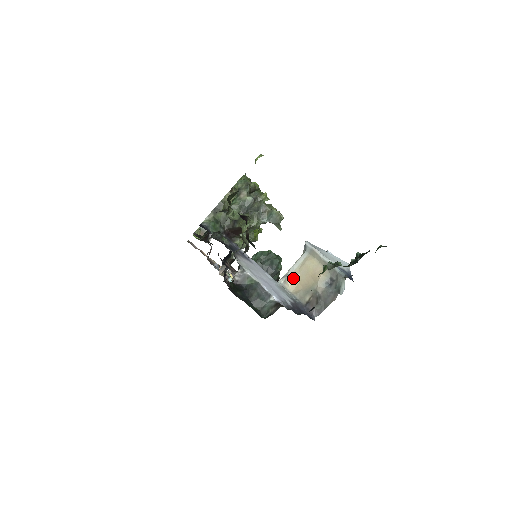
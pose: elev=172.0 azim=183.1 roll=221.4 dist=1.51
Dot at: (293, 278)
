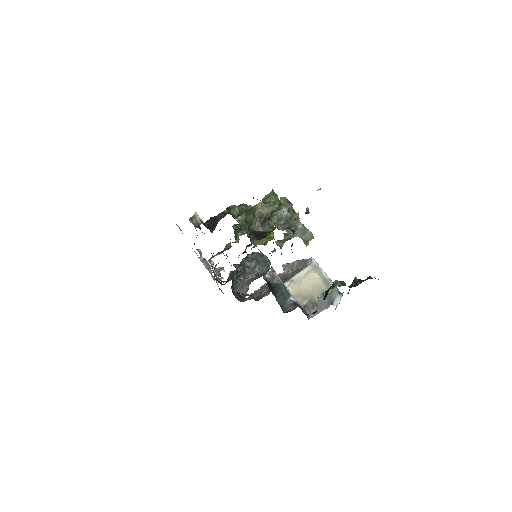
Dot at: (296, 284)
